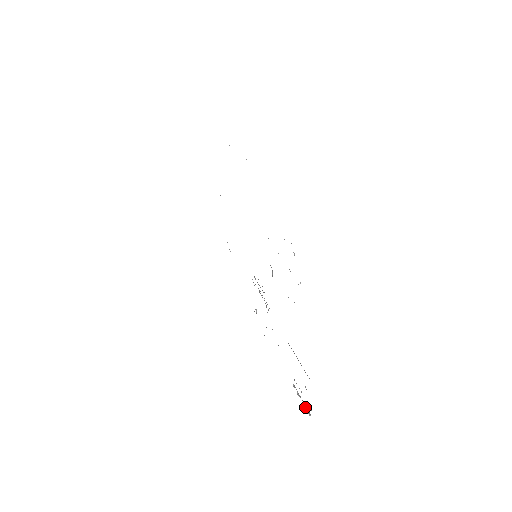
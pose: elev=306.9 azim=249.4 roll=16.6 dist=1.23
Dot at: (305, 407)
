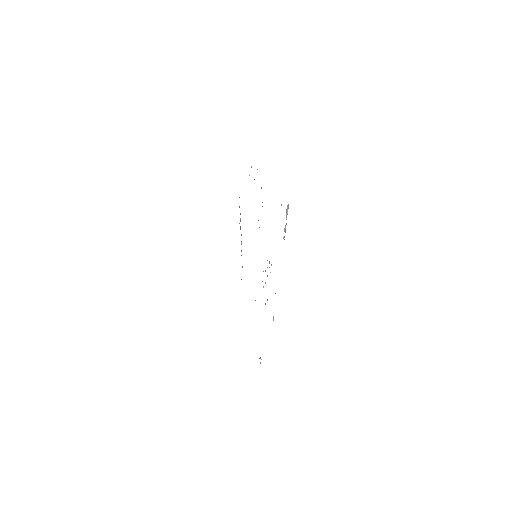
Dot at: occluded
